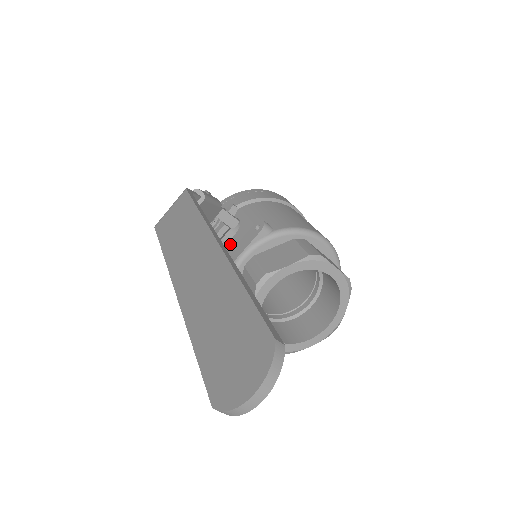
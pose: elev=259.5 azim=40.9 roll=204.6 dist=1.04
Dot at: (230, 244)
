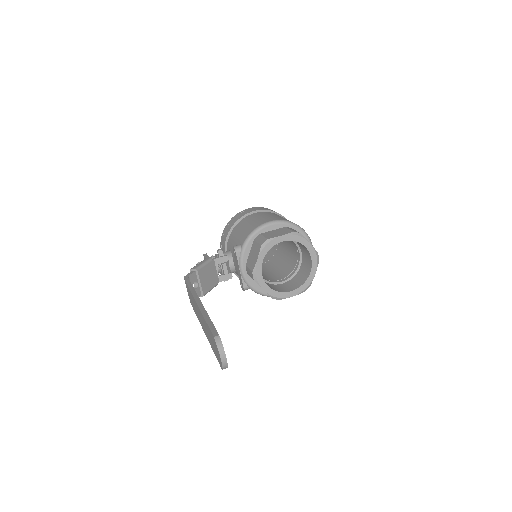
Dot at: (235, 267)
